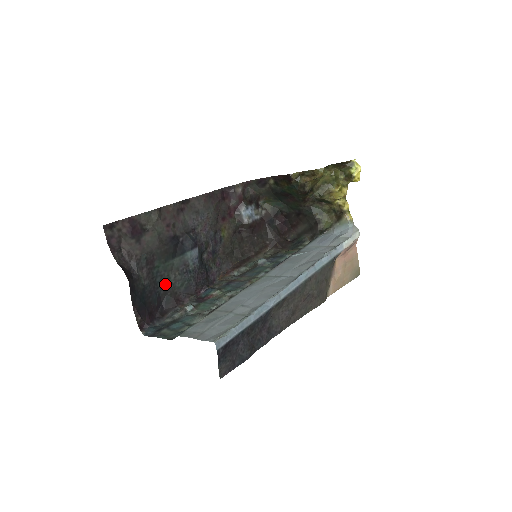
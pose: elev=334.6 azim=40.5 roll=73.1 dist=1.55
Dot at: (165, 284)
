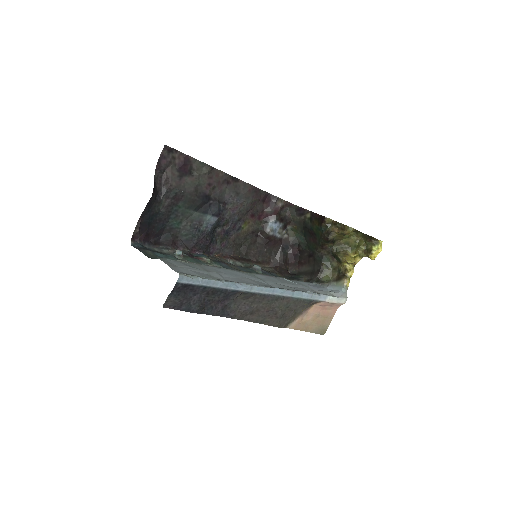
Dot at: (175, 224)
